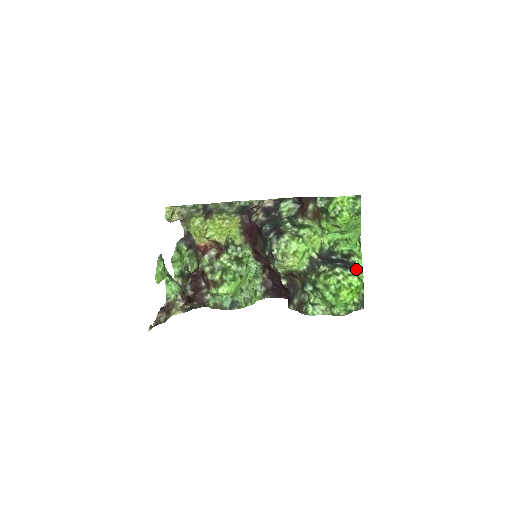
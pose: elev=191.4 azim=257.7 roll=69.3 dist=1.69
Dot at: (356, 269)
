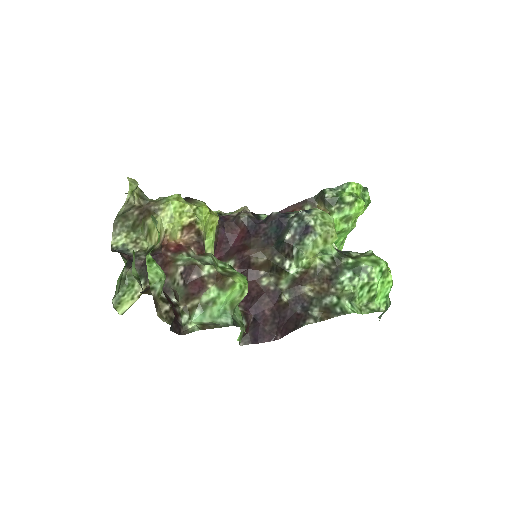
Dot at: occluded
